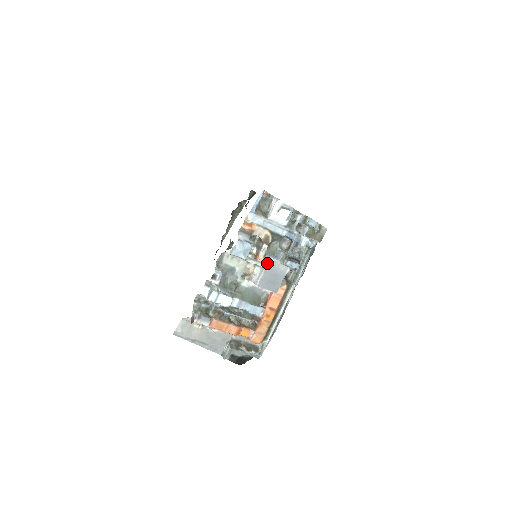
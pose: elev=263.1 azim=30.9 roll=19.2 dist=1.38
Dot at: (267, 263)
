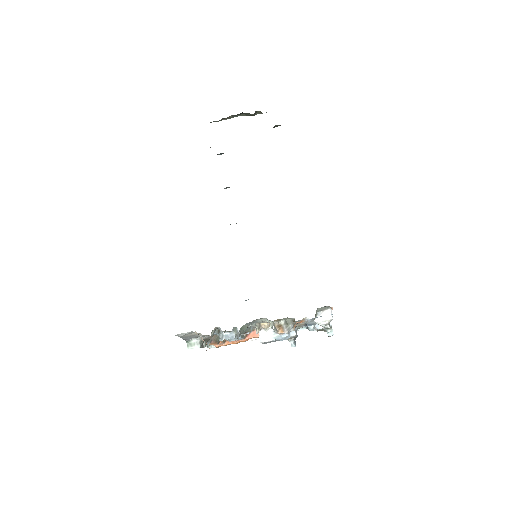
Dot at: occluded
